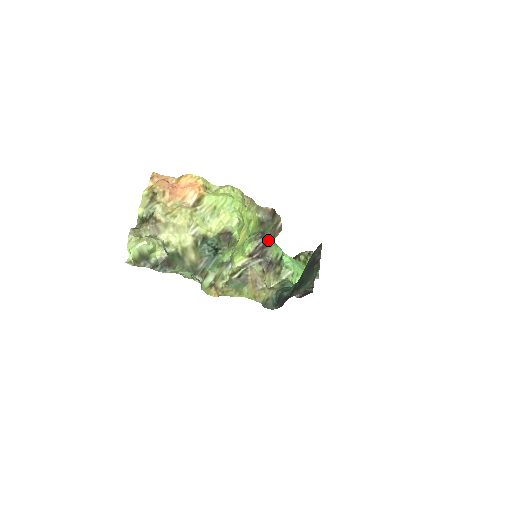
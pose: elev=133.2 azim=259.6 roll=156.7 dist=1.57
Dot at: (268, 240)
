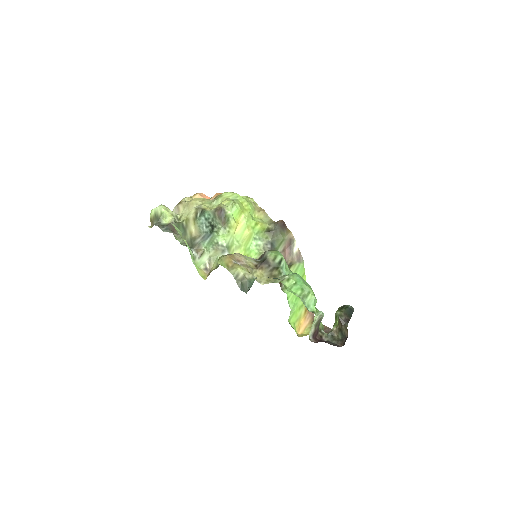
Dot at: occluded
